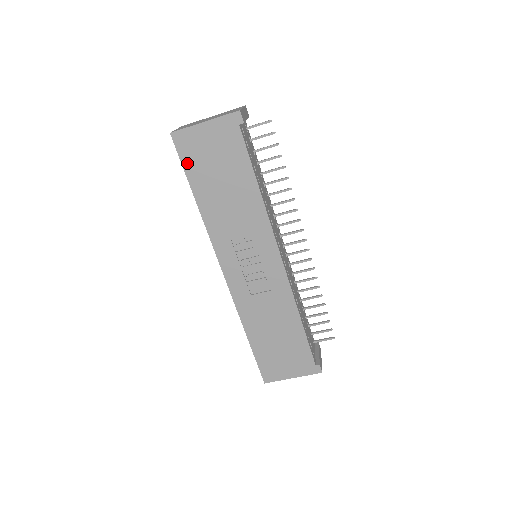
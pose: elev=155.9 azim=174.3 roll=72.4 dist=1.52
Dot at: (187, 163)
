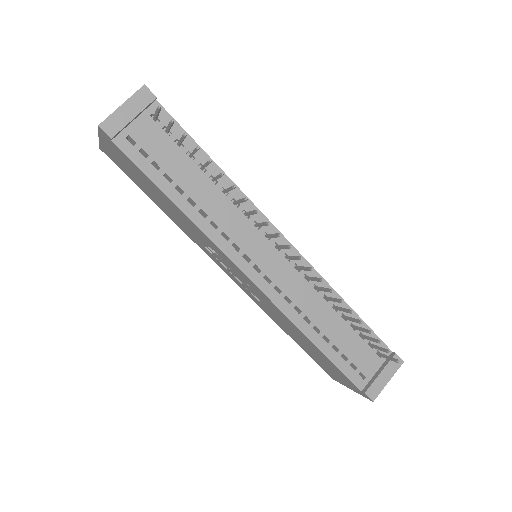
Dot at: (128, 175)
